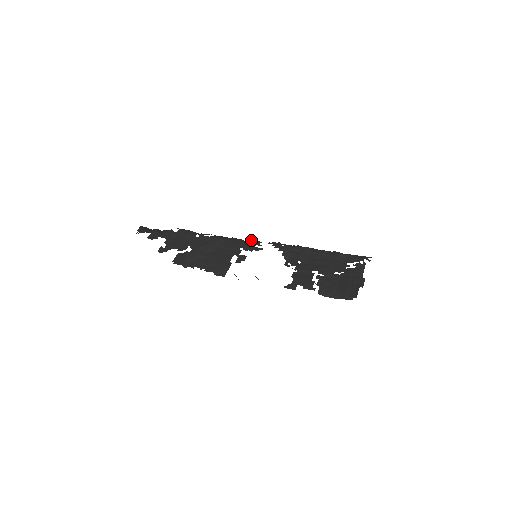
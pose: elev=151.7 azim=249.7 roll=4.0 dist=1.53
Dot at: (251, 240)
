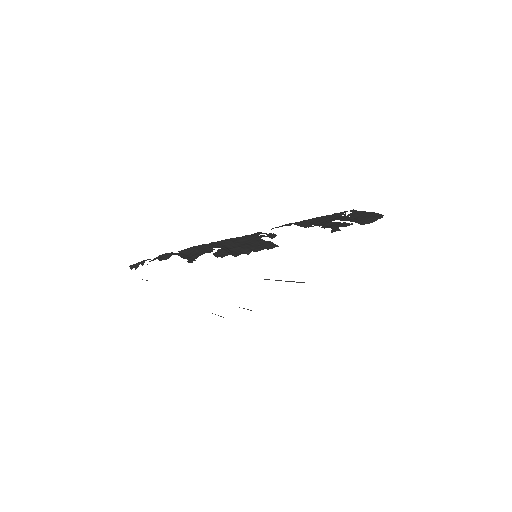
Dot at: occluded
